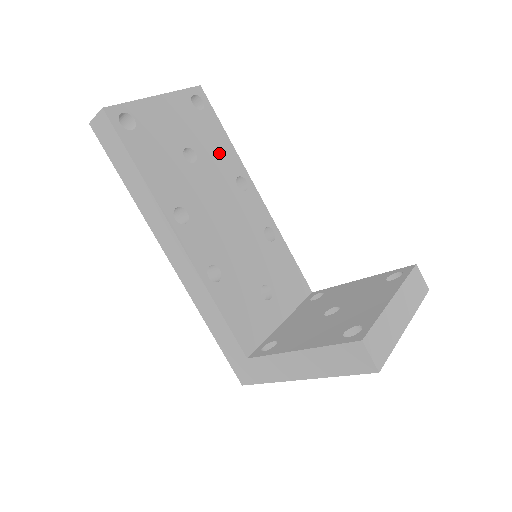
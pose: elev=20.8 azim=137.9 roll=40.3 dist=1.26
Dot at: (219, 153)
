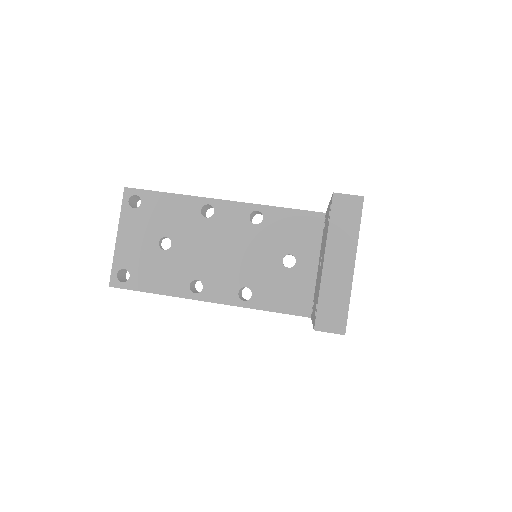
Dot at: (176, 214)
